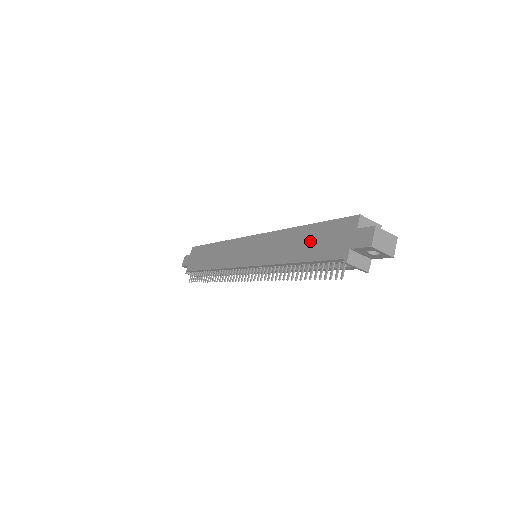
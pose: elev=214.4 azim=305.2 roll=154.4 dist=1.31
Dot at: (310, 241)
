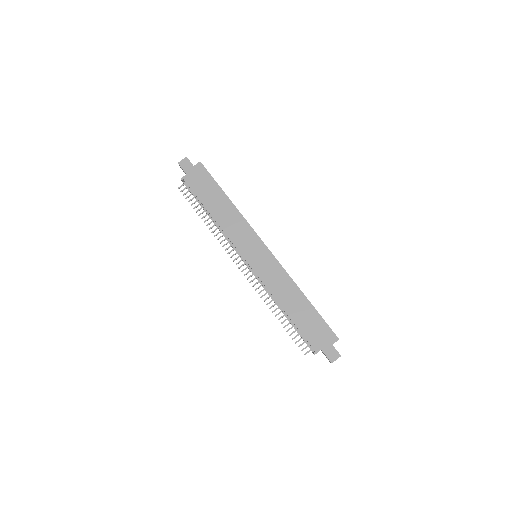
Dot at: (304, 314)
